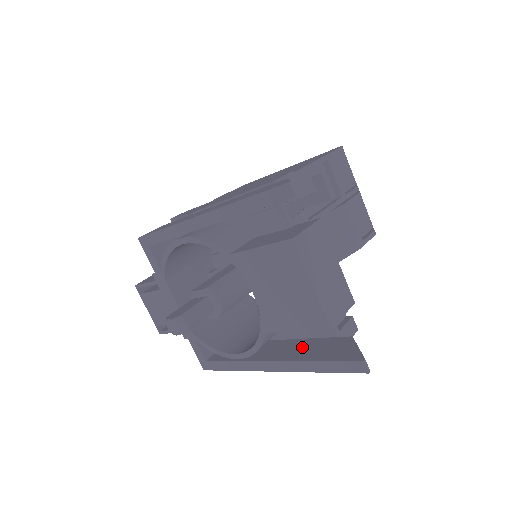
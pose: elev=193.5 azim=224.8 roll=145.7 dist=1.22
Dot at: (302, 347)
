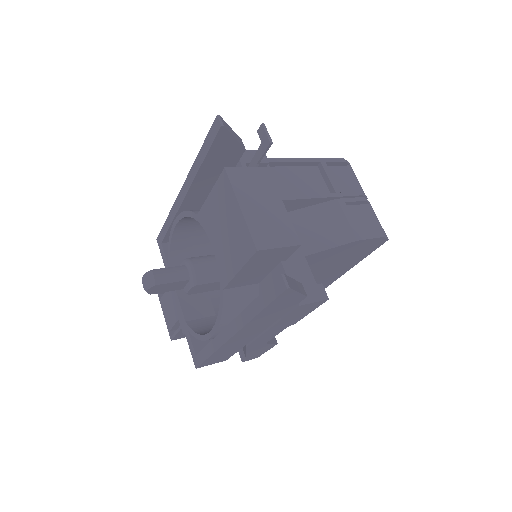
Dot at: occluded
